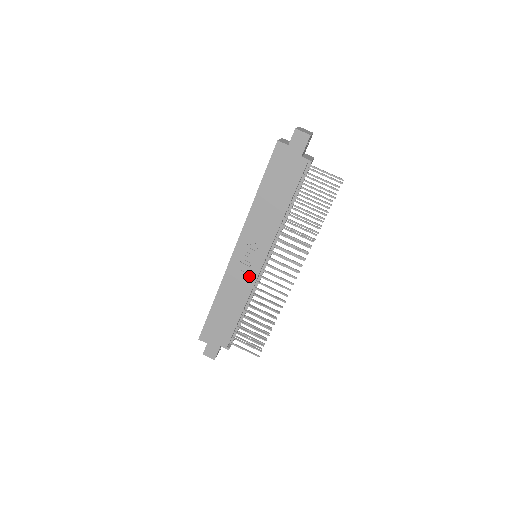
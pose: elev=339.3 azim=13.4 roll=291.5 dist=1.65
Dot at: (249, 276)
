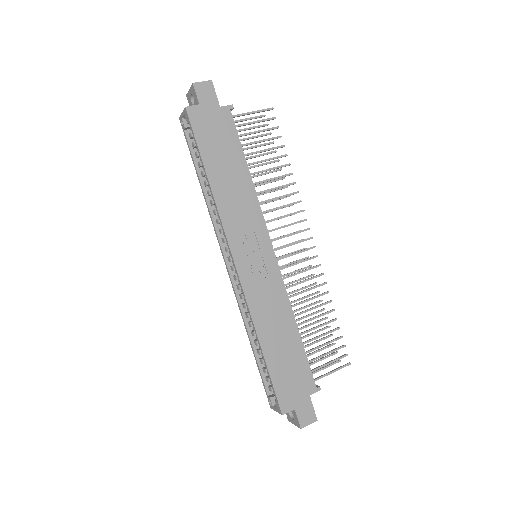
Dot at: (271, 278)
